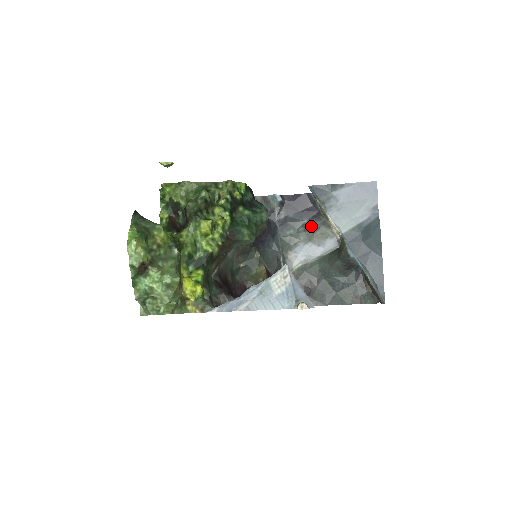
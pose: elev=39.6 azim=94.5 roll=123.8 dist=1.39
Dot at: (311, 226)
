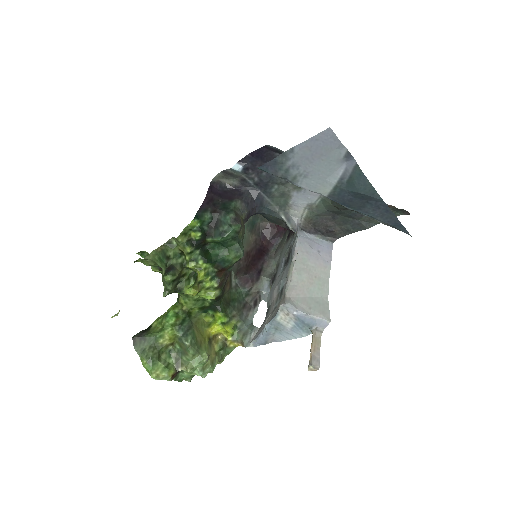
Dot at: occluded
